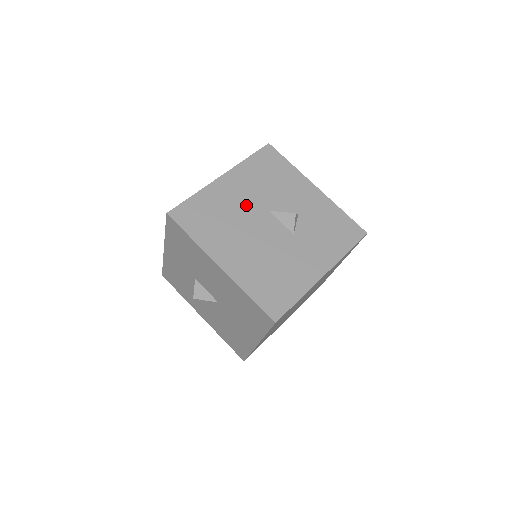
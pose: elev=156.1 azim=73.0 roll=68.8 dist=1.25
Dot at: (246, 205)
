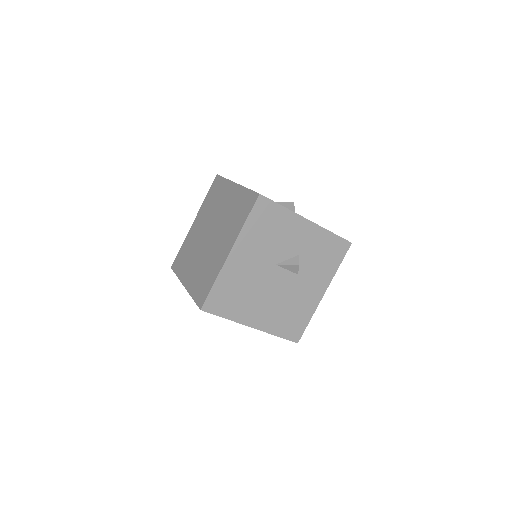
Dot at: (257, 269)
